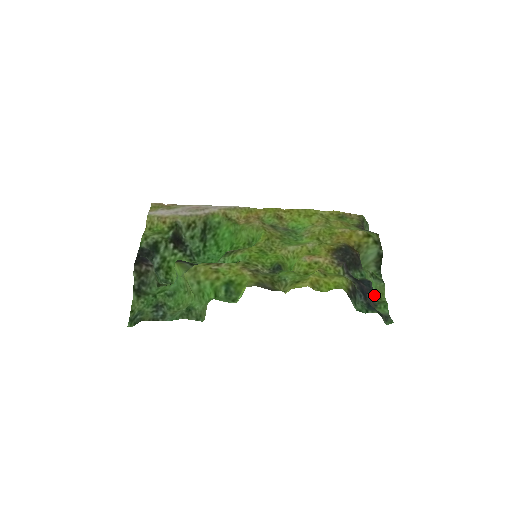
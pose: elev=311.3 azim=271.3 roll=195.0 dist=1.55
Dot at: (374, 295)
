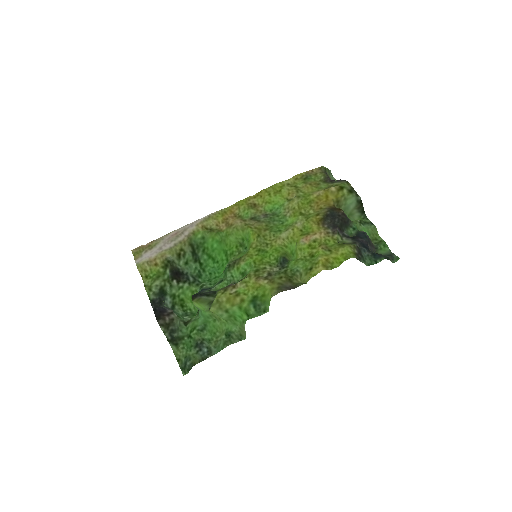
Dot at: occluded
